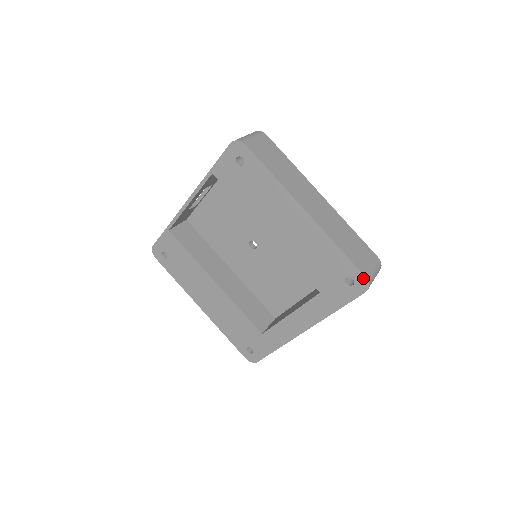
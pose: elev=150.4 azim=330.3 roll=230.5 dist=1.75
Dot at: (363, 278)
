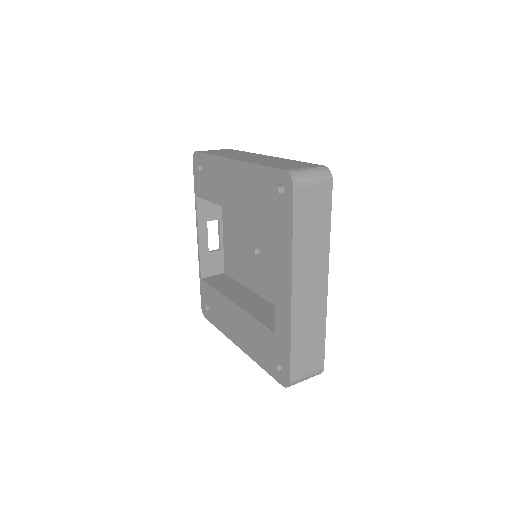
Dot at: (284, 174)
